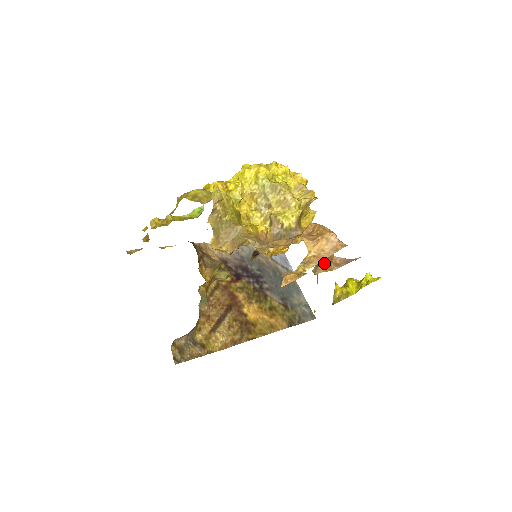
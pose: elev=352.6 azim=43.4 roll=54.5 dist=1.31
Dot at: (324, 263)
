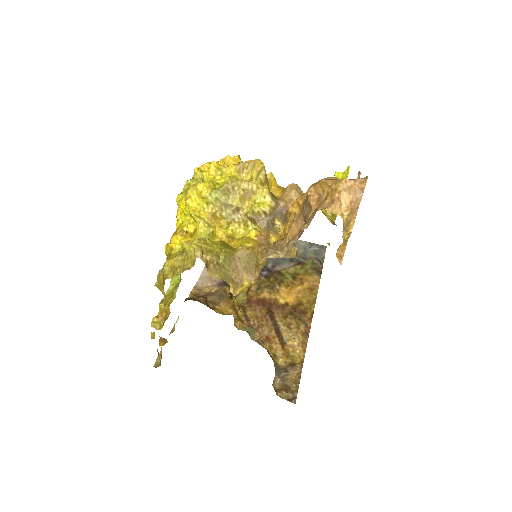
Dot at: occluded
